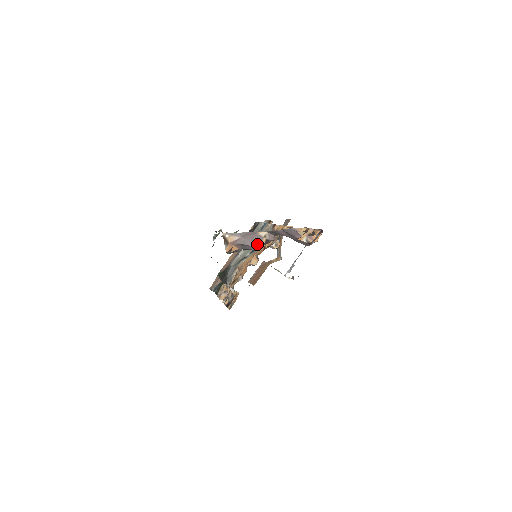
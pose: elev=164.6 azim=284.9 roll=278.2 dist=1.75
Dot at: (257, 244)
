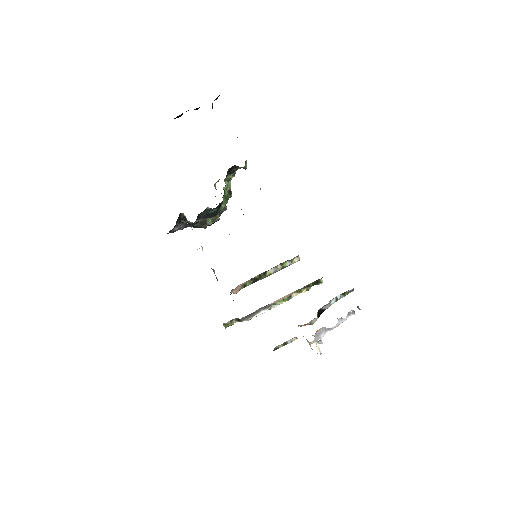
Dot at: occluded
